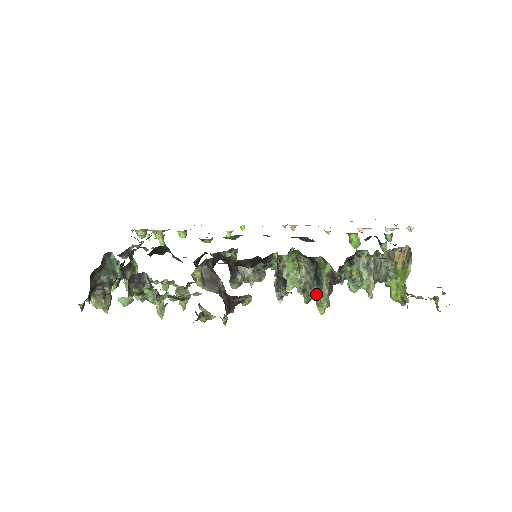
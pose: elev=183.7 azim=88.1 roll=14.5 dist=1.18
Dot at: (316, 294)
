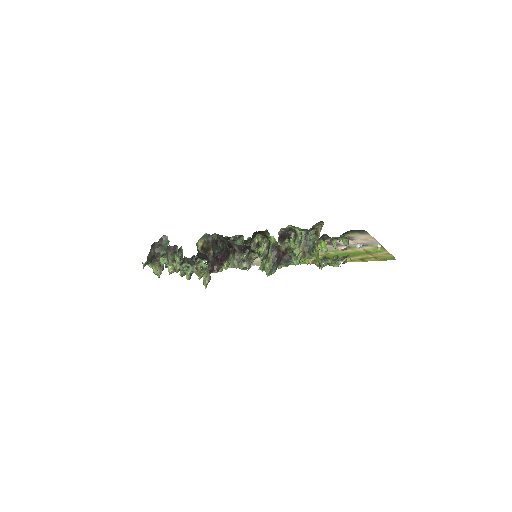
Dot at: (266, 261)
